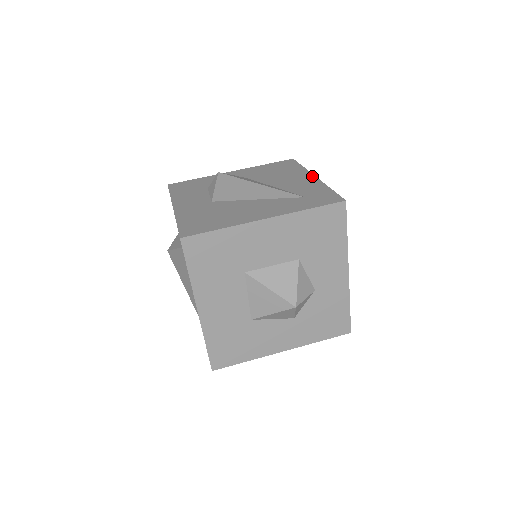
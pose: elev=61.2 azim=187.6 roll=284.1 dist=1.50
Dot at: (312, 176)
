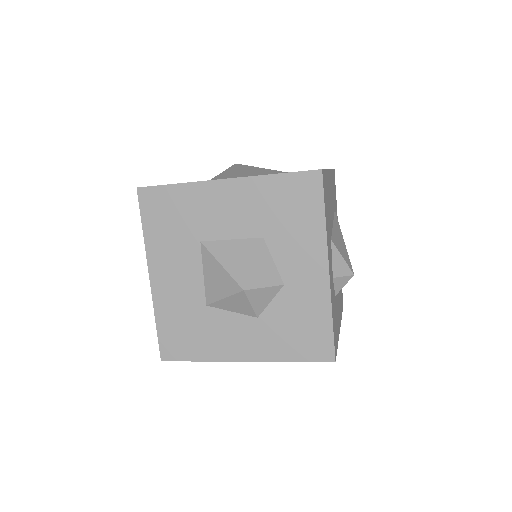
Dot at: occluded
